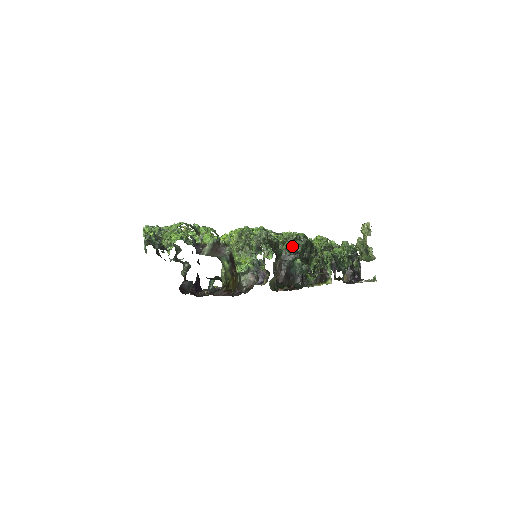
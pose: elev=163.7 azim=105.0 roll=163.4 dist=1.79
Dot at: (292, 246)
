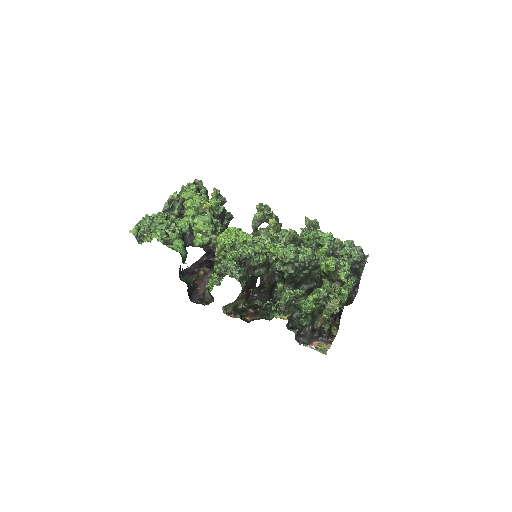
Dot at: (280, 269)
